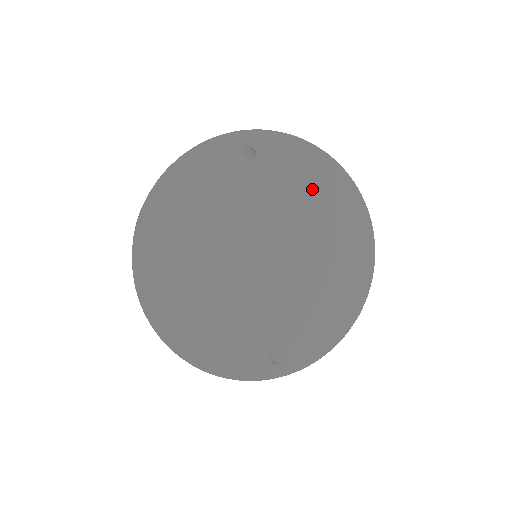
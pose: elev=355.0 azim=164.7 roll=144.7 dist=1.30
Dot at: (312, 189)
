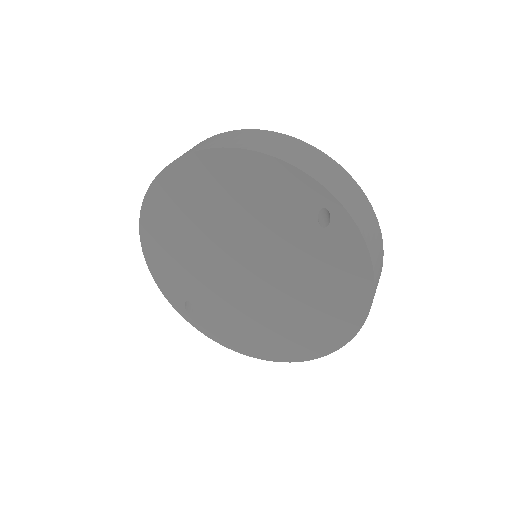
Dot at: (331, 289)
